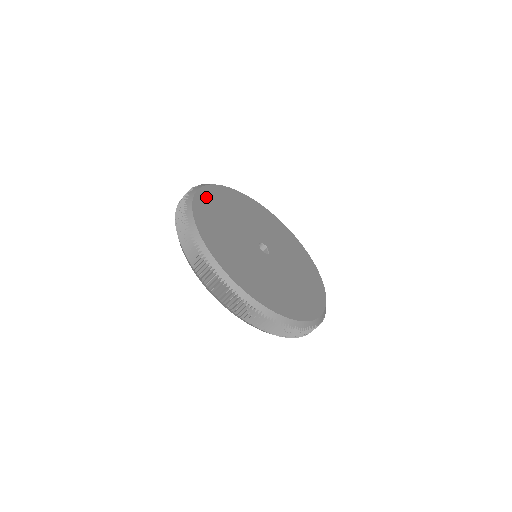
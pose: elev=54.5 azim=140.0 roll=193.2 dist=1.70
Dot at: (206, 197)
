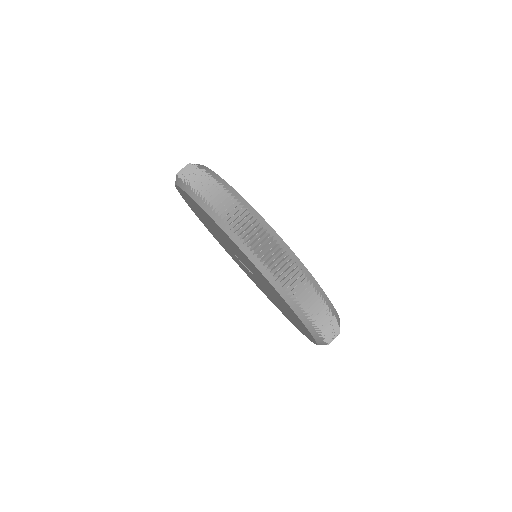
Dot at: occluded
